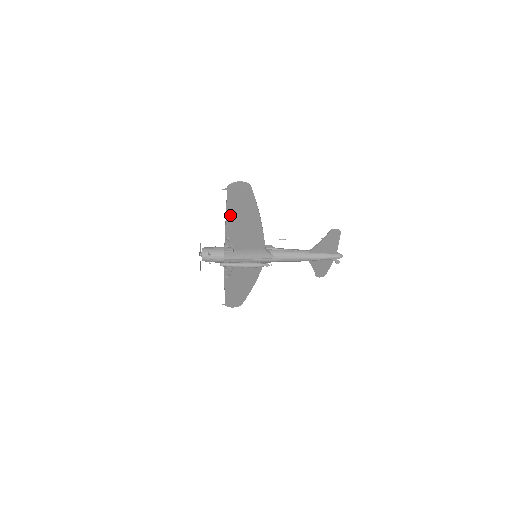
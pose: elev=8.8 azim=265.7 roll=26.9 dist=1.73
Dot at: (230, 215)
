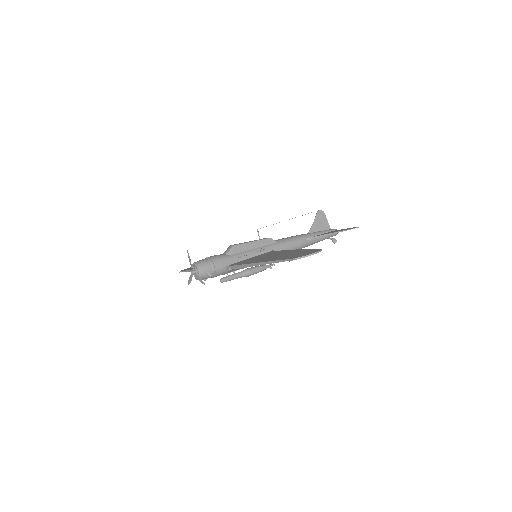
Dot at: occluded
